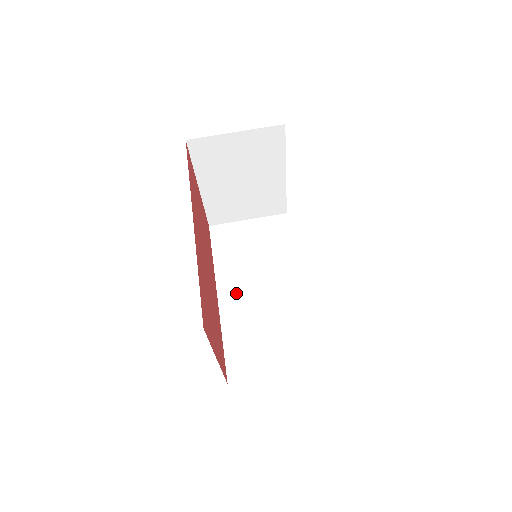
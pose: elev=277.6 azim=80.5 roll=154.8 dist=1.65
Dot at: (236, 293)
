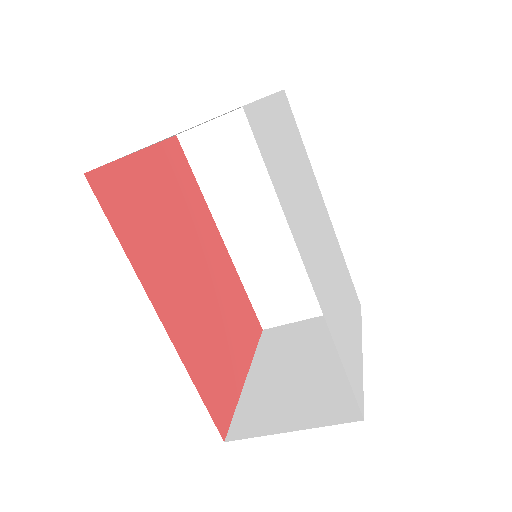
Dot at: (244, 233)
